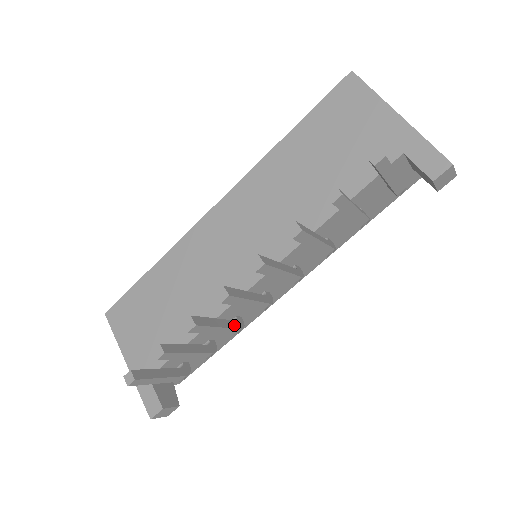
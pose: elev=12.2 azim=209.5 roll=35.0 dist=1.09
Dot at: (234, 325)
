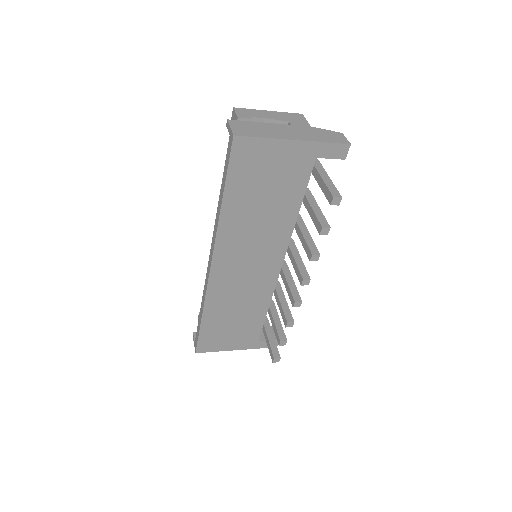
Dot at: (279, 288)
